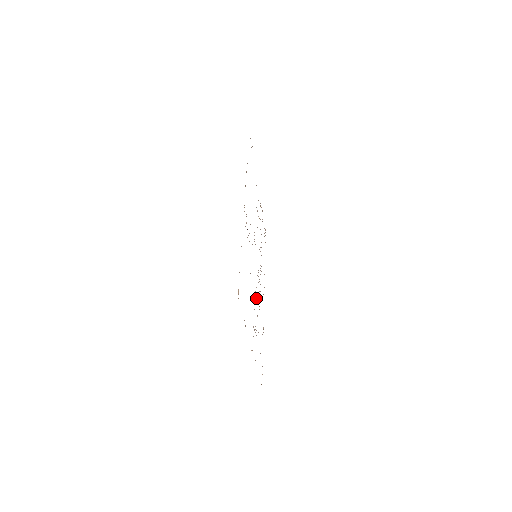
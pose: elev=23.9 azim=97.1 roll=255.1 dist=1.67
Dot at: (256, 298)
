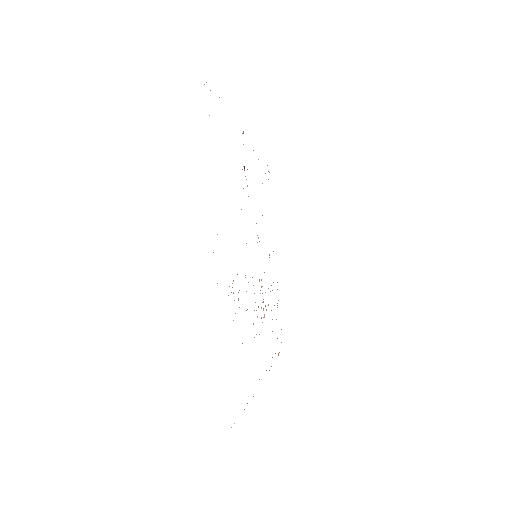
Dot at: occluded
